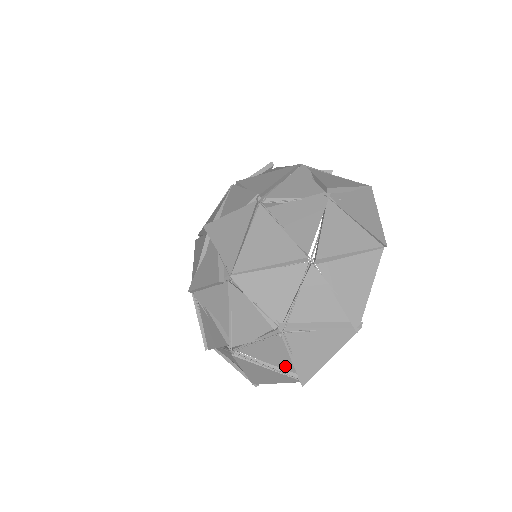
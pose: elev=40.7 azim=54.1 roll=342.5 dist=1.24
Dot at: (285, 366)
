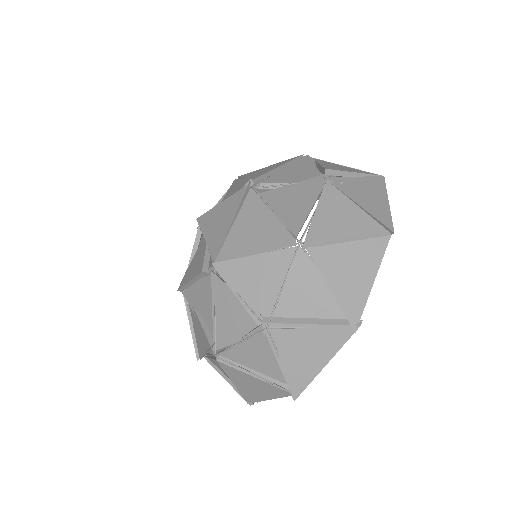
Dot at: (275, 375)
